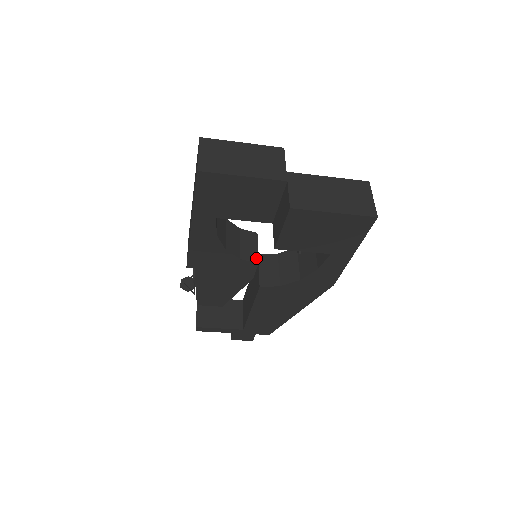
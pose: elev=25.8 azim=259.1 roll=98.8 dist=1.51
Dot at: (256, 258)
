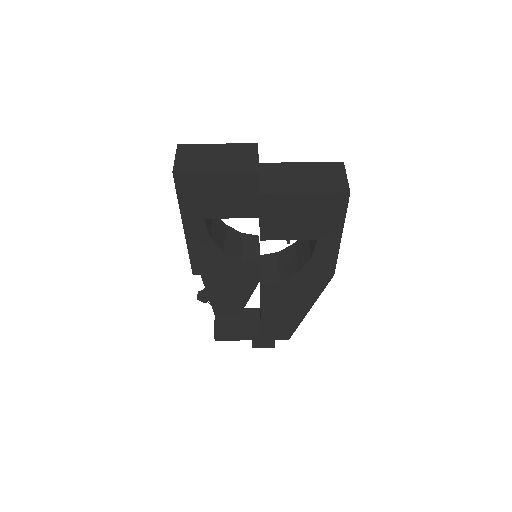
Dot at: (257, 258)
